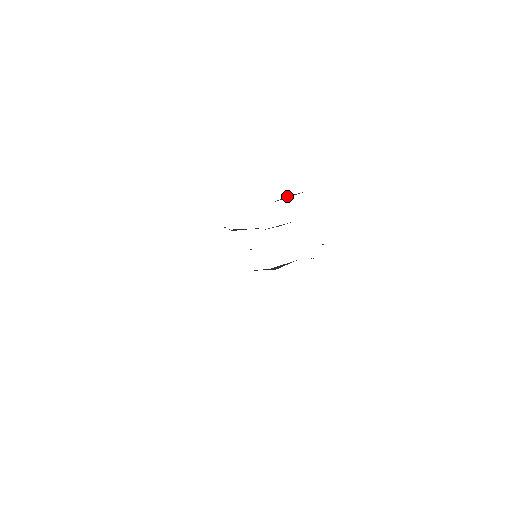
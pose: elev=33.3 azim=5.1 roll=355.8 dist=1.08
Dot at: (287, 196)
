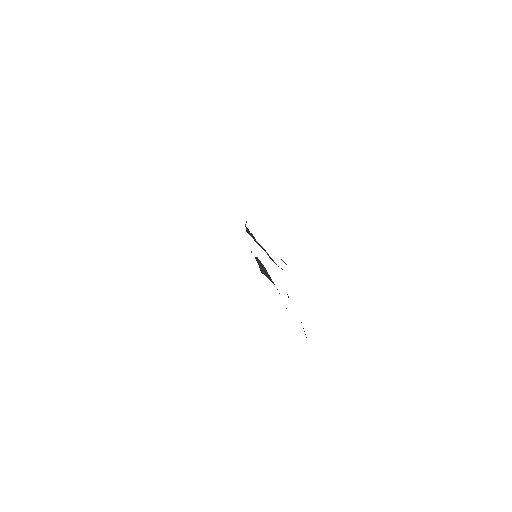
Dot at: occluded
